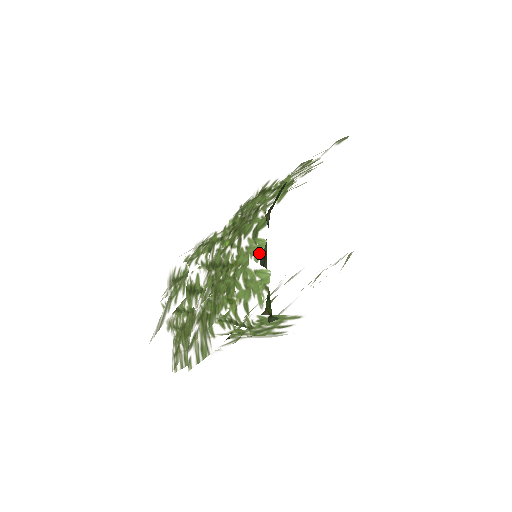
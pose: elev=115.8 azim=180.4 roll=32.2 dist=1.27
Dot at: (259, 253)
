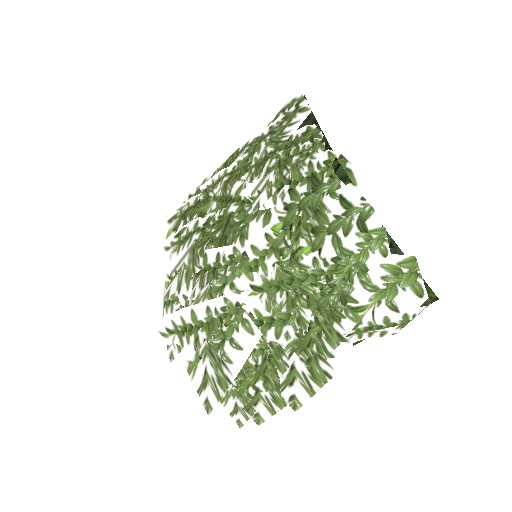
Dot at: (384, 244)
